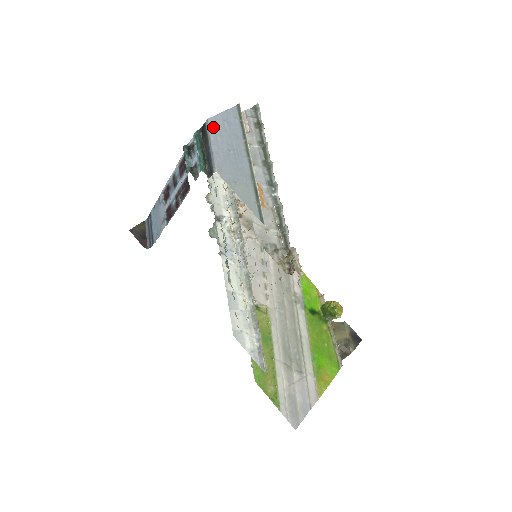
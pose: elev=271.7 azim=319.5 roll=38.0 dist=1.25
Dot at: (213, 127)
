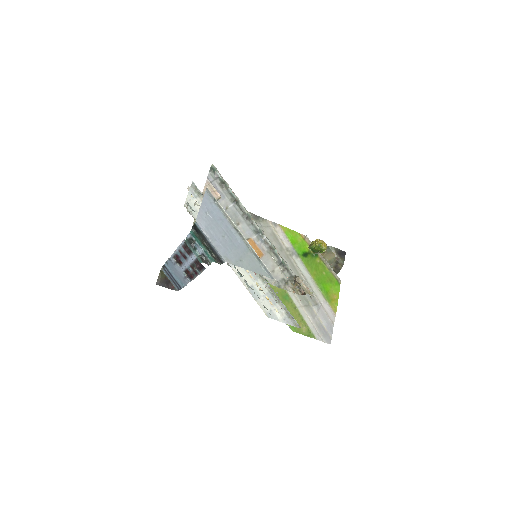
Dot at: (203, 225)
